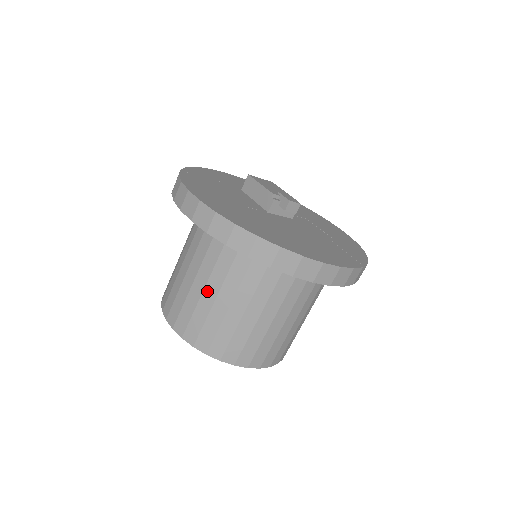
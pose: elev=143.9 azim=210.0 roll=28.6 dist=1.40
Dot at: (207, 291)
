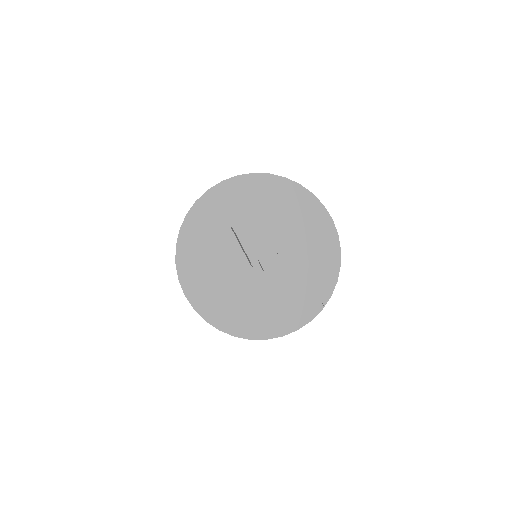
Dot at: occluded
